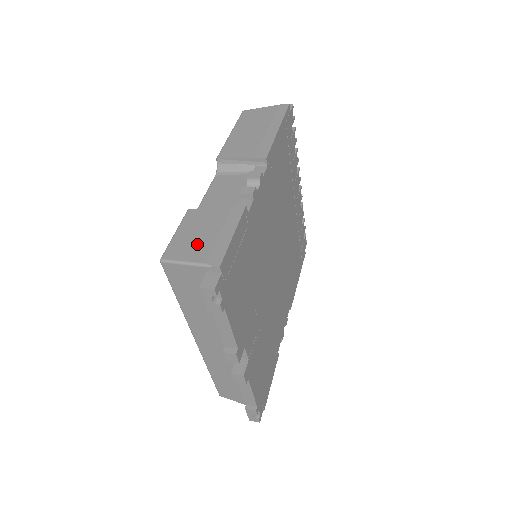
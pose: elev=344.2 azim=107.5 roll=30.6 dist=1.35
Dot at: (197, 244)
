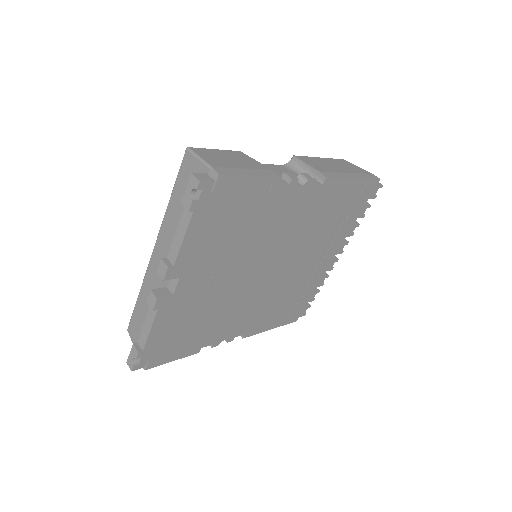
Dot at: (221, 160)
